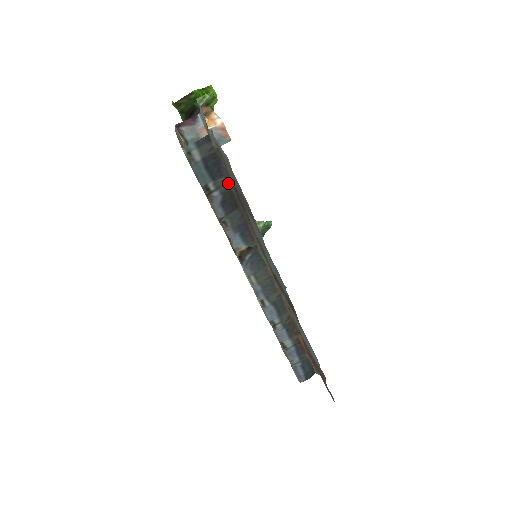
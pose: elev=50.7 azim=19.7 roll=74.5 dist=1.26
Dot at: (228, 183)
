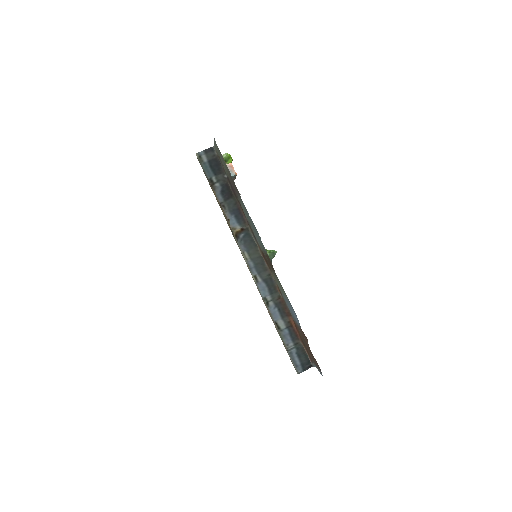
Dot at: (225, 179)
